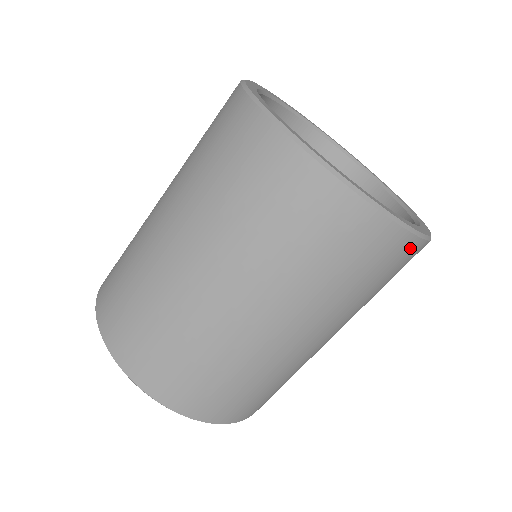
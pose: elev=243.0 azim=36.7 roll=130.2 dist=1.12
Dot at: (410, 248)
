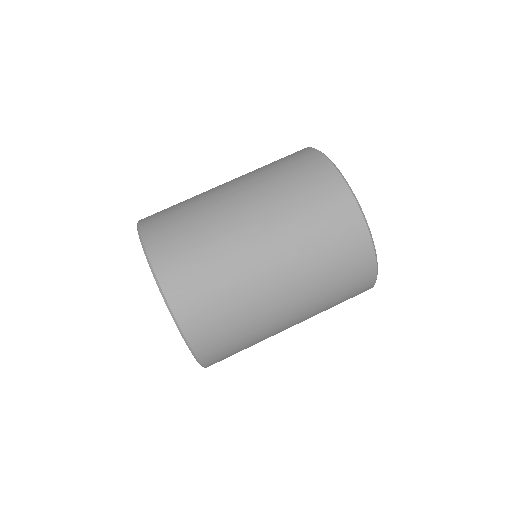
Dot at: (368, 287)
